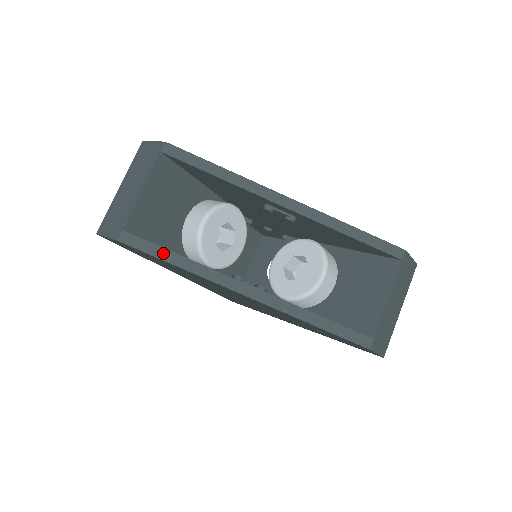
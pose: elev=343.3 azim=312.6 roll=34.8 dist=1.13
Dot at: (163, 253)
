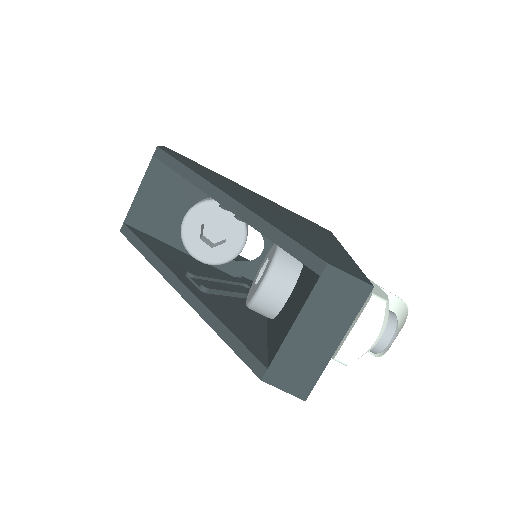
Dot at: (139, 244)
